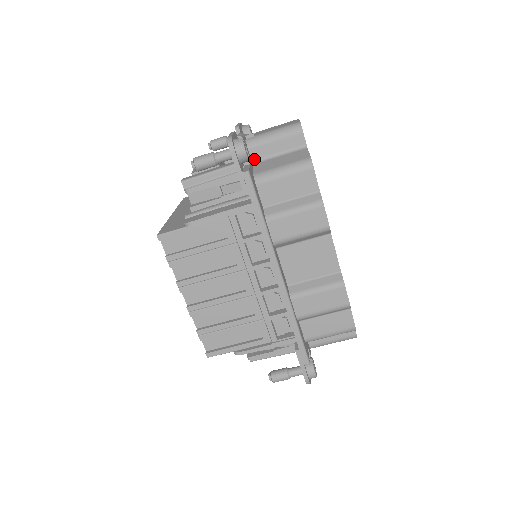
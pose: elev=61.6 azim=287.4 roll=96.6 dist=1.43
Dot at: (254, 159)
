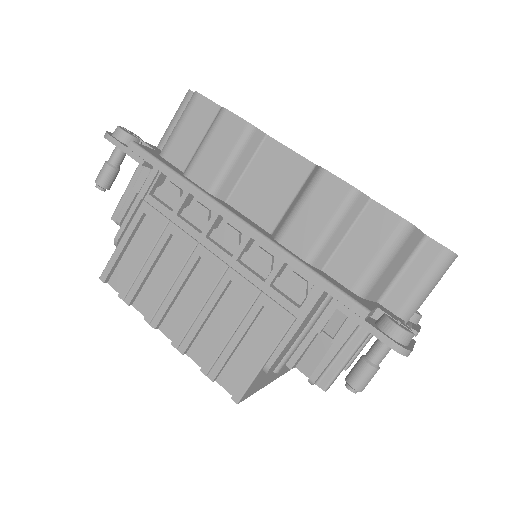
Dot at: occluded
